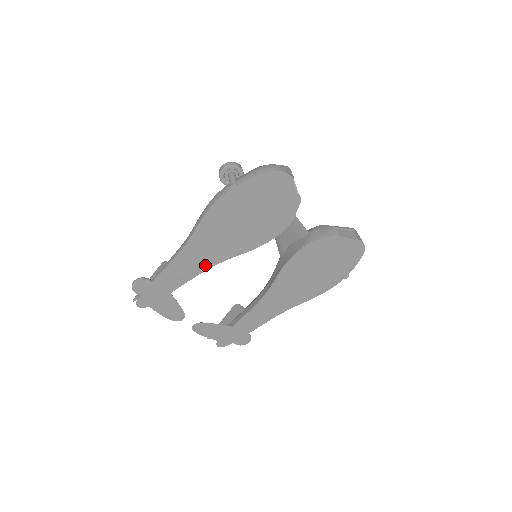
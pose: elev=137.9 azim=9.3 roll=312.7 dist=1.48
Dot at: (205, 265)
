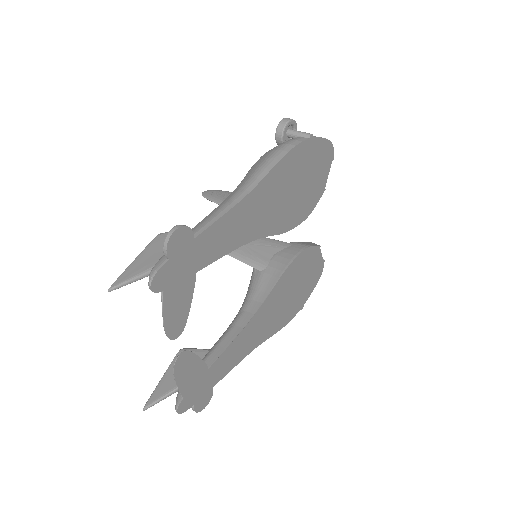
Dot at: (246, 236)
